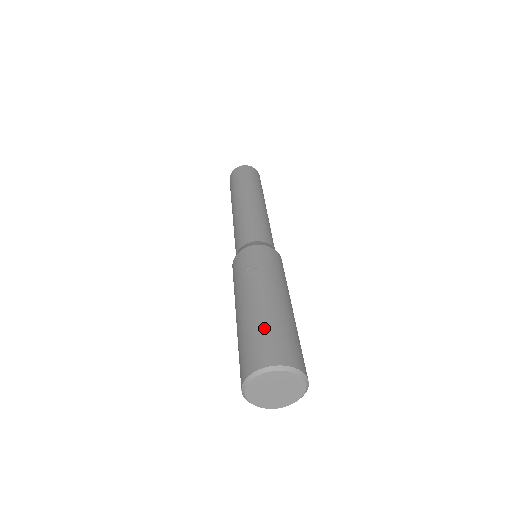
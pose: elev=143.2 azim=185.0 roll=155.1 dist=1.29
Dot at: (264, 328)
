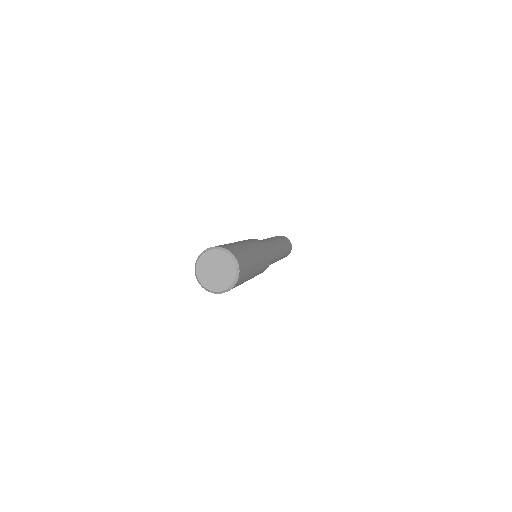
Dot at: occluded
